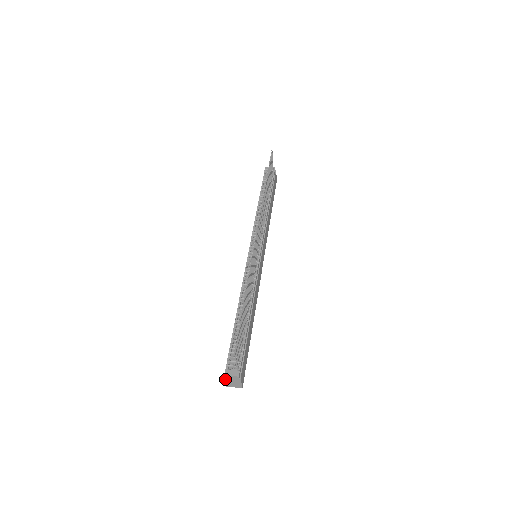
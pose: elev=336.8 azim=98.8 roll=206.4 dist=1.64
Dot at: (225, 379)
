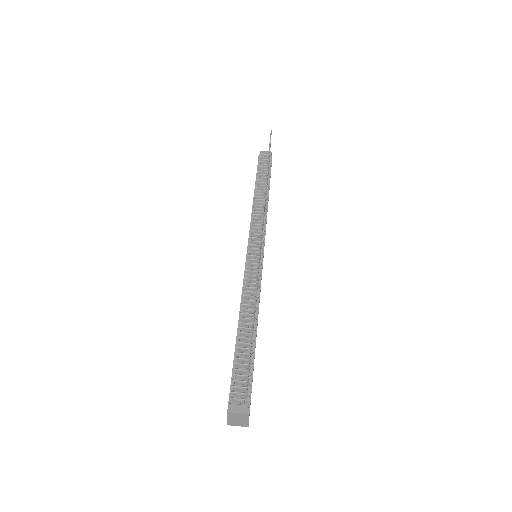
Dot at: (228, 416)
